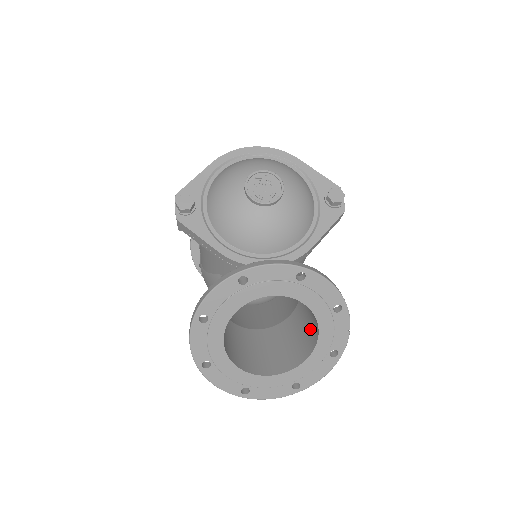
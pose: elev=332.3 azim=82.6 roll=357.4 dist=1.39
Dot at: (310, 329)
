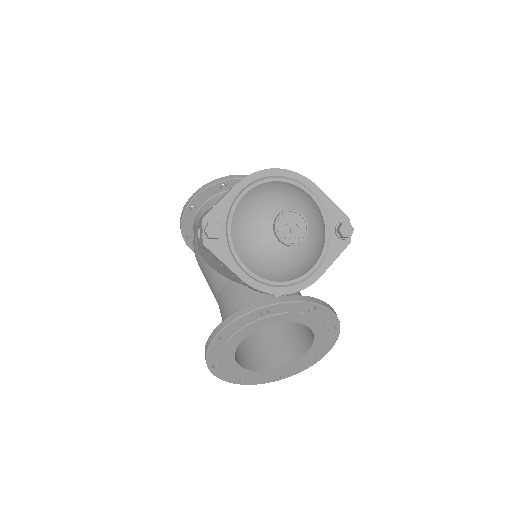
Dot at: (301, 333)
